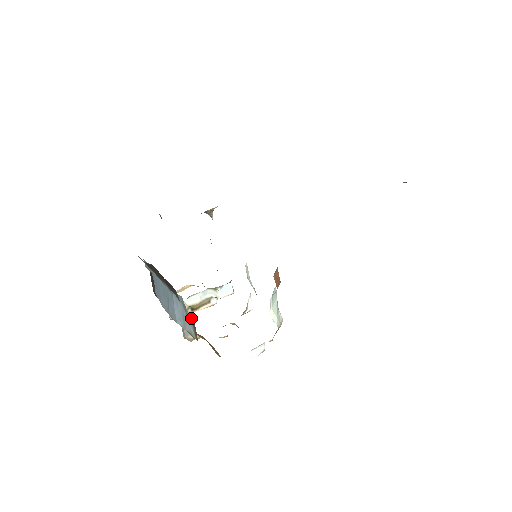
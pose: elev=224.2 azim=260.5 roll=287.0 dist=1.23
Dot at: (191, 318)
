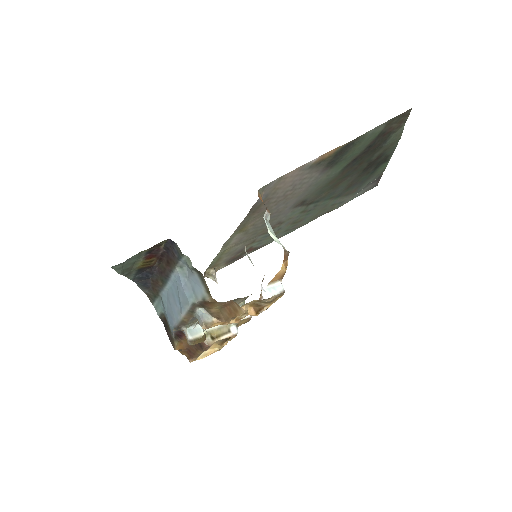
Dot at: (199, 276)
